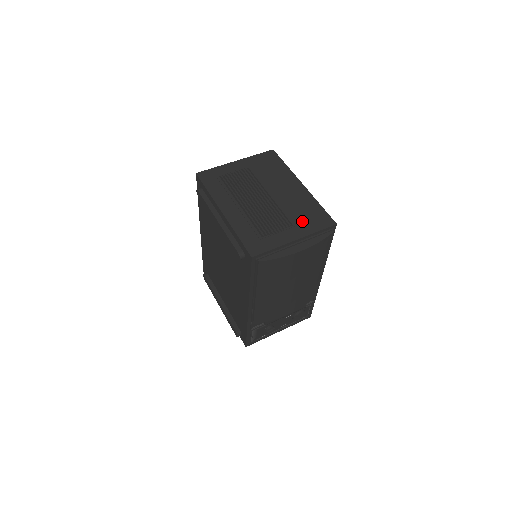
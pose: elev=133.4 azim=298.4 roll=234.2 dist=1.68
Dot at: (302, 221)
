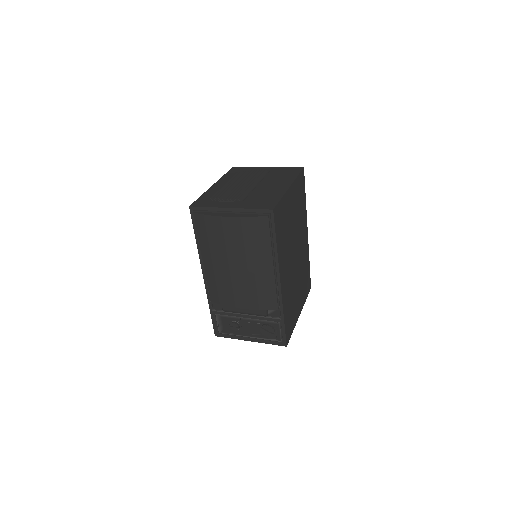
Dot at: (252, 201)
